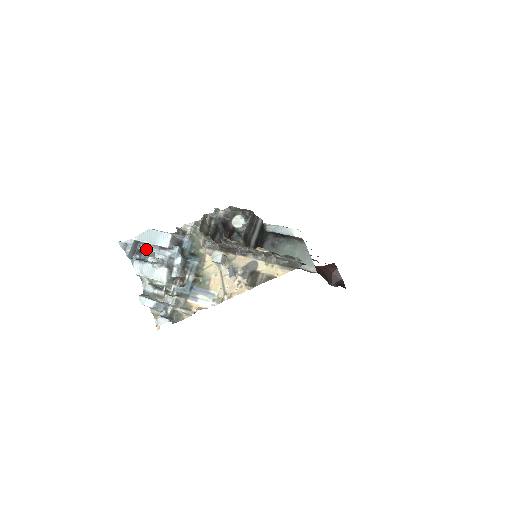
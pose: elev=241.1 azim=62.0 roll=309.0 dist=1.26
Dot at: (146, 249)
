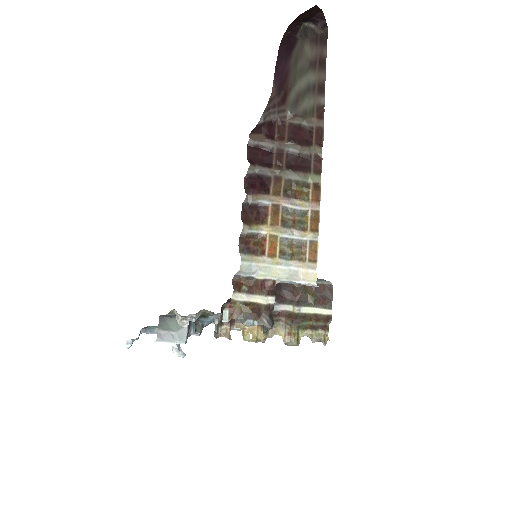
Dot at: occluded
